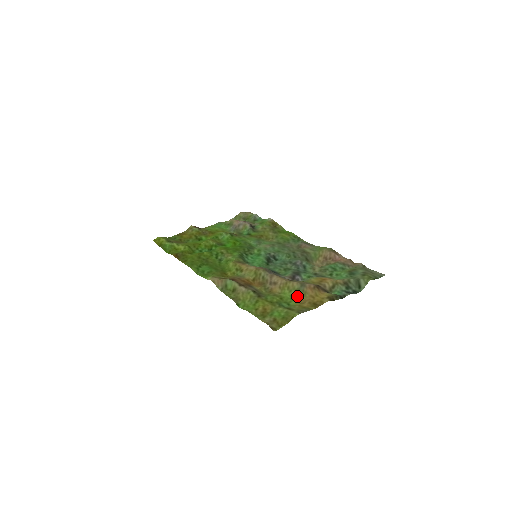
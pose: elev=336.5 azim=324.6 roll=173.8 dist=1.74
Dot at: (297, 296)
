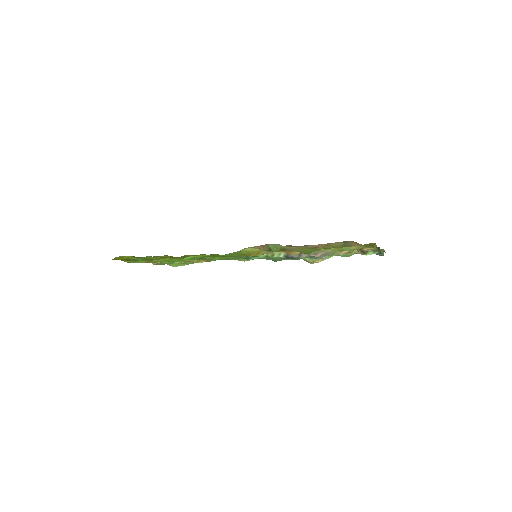
Dot at: occluded
